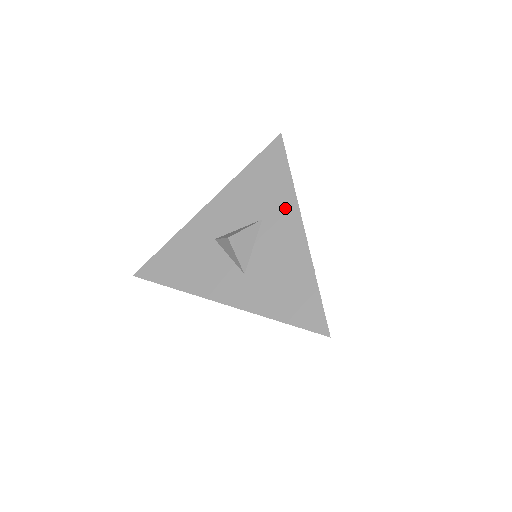
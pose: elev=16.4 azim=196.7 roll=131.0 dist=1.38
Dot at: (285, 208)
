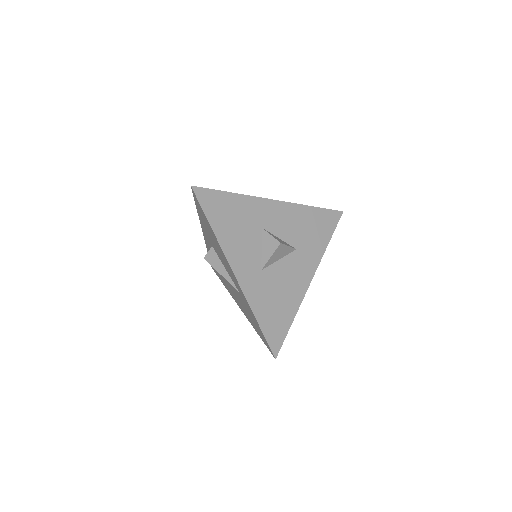
Dot at: (312, 257)
